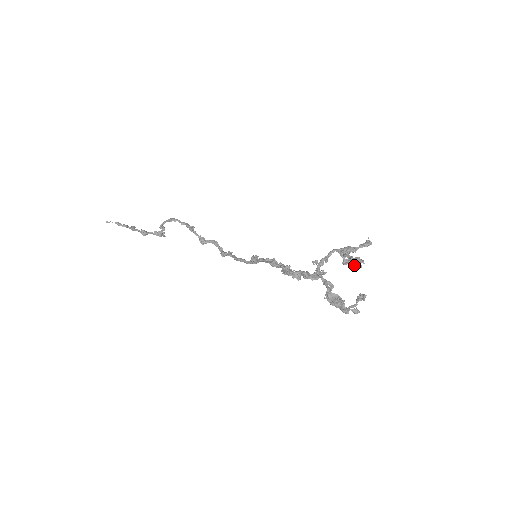
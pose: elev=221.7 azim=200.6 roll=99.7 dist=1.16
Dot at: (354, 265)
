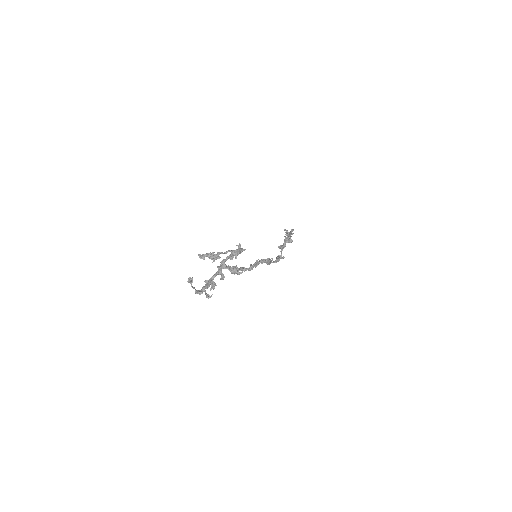
Dot at: (213, 260)
